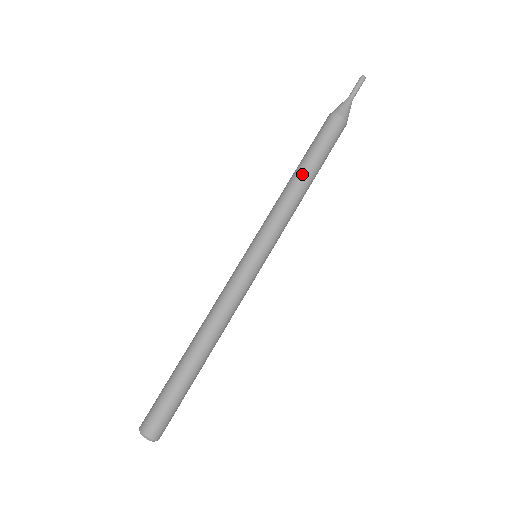
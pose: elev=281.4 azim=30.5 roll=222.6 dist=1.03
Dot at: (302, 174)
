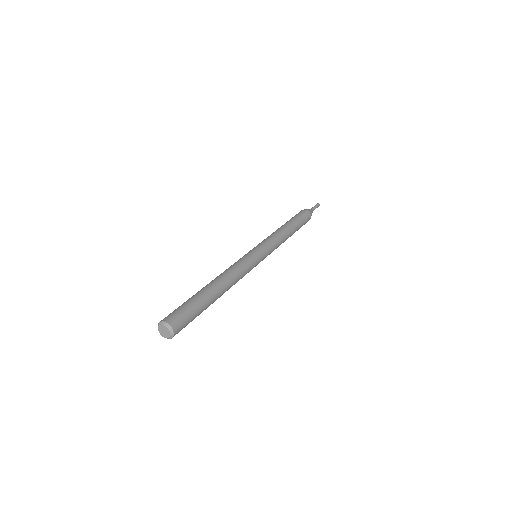
Dot at: (289, 227)
